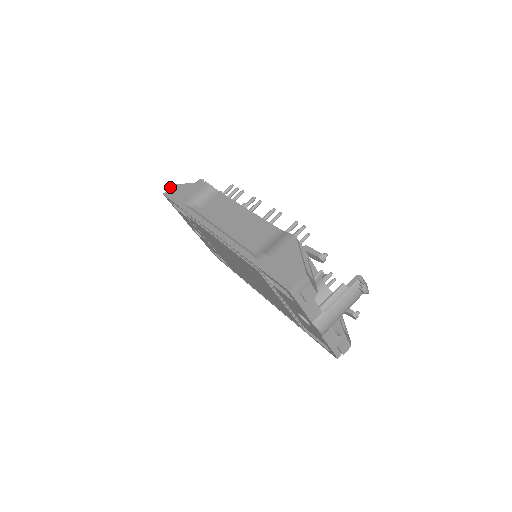
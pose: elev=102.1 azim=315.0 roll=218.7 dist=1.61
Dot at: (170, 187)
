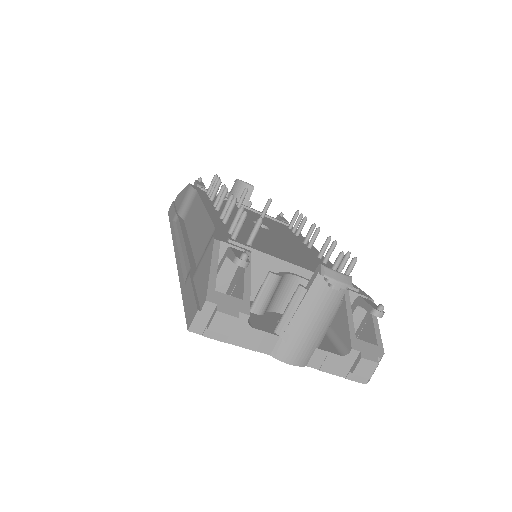
Dot at: (172, 202)
